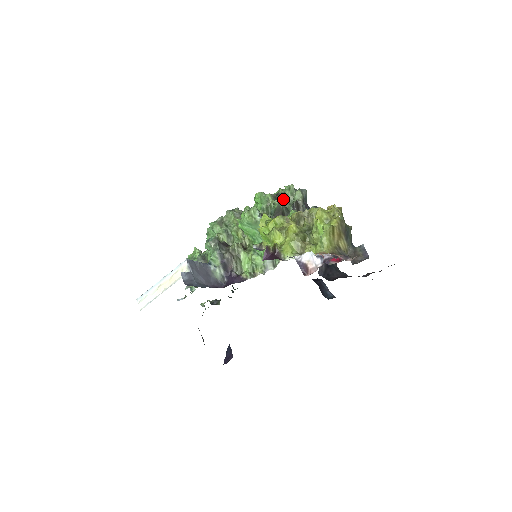
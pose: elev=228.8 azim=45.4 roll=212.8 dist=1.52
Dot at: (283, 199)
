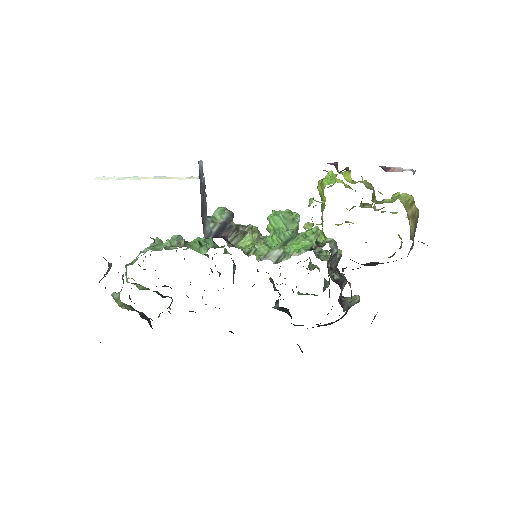
Dot at: occluded
